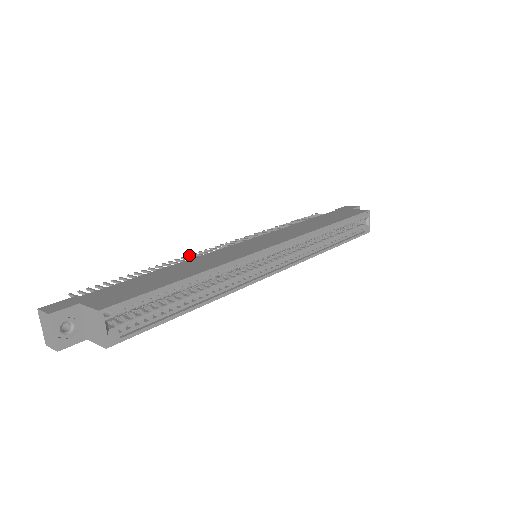
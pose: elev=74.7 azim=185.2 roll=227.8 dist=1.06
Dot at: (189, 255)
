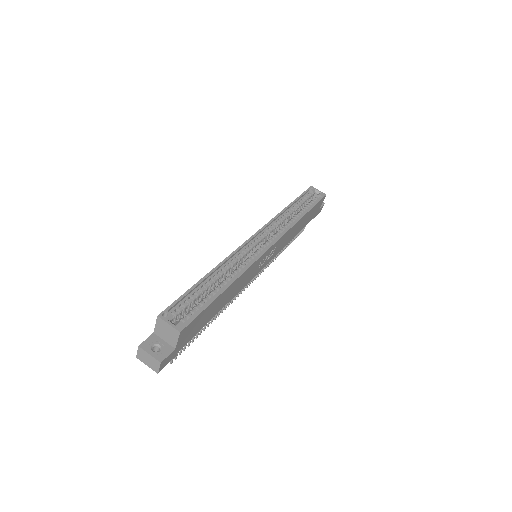
Dot at: occluded
